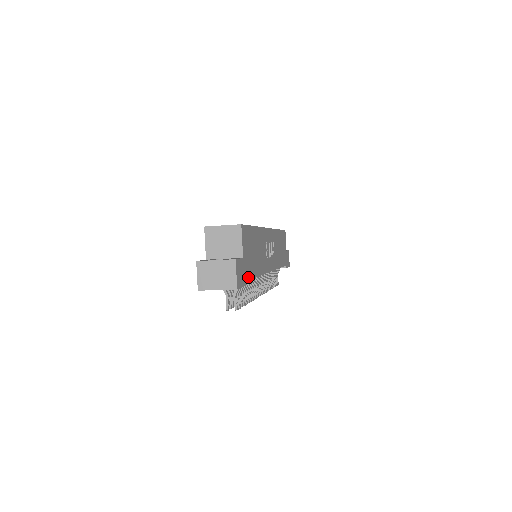
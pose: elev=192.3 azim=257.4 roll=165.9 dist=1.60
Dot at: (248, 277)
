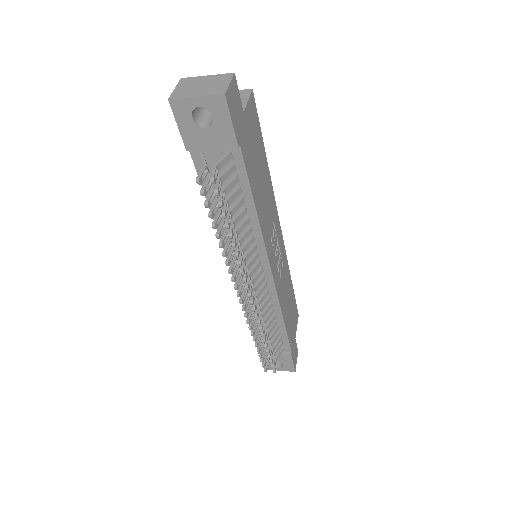
Dot at: (243, 151)
